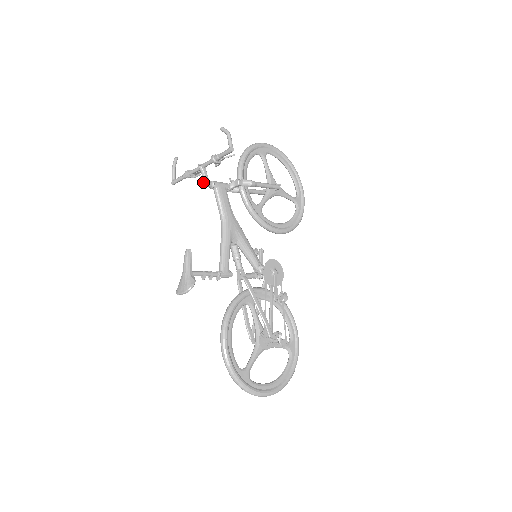
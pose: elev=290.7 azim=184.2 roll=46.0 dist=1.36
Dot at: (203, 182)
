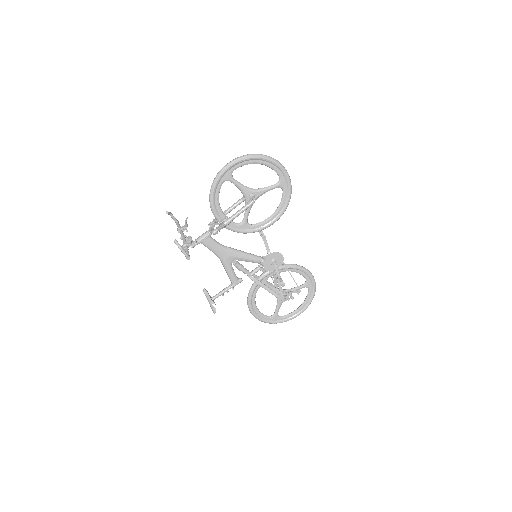
Dot at: (190, 246)
